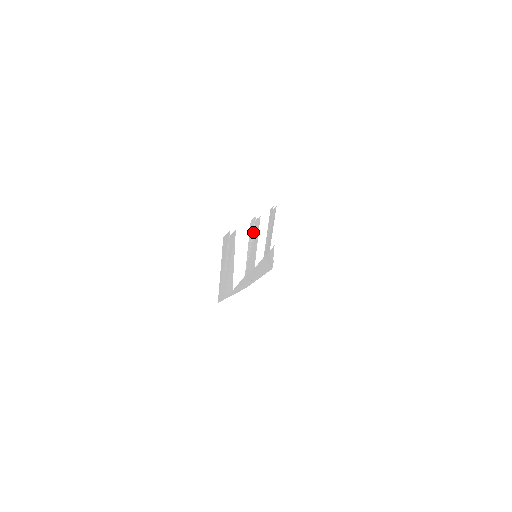
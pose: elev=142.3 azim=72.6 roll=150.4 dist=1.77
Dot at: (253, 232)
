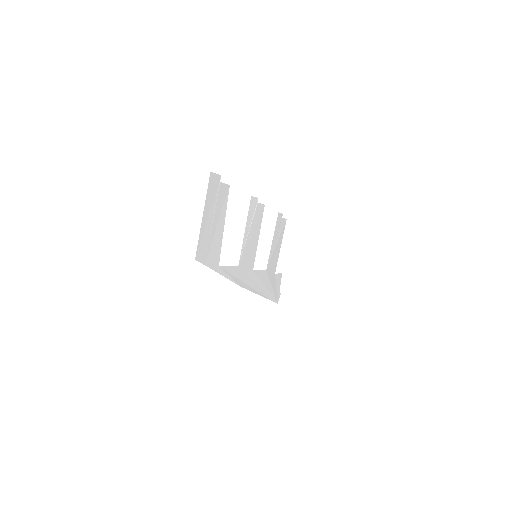
Dot at: (254, 216)
